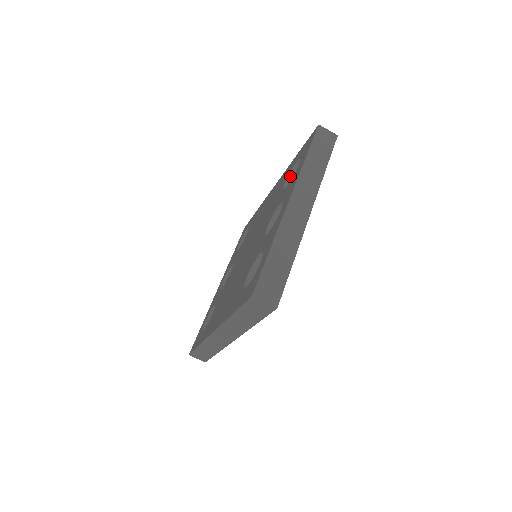
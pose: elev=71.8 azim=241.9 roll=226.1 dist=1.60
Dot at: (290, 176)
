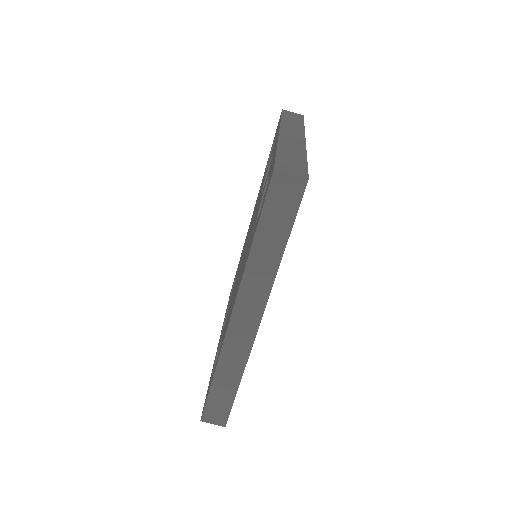
Dot at: occluded
